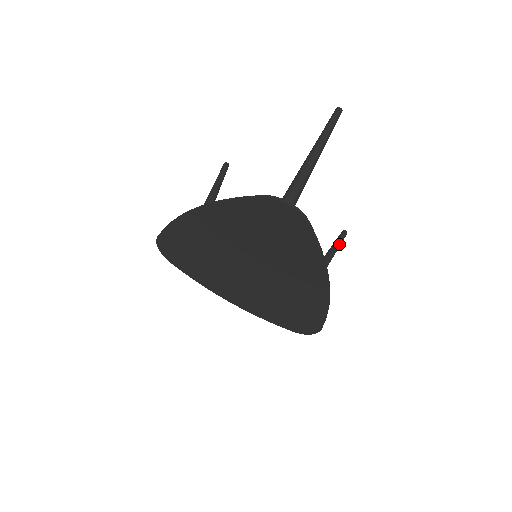
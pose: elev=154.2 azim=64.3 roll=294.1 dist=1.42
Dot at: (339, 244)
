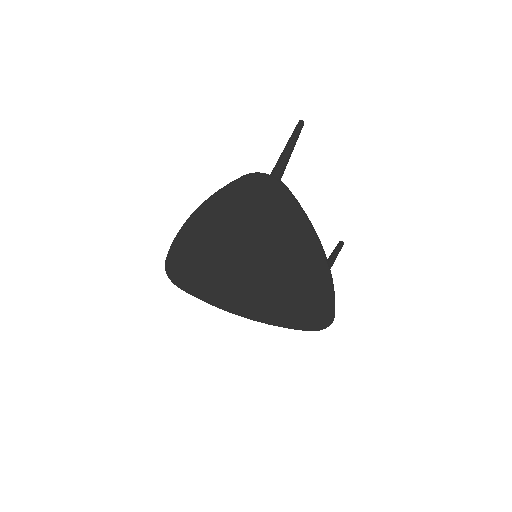
Dot at: (337, 251)
